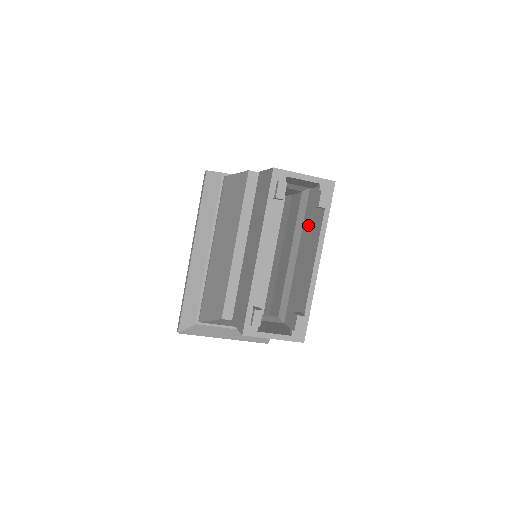
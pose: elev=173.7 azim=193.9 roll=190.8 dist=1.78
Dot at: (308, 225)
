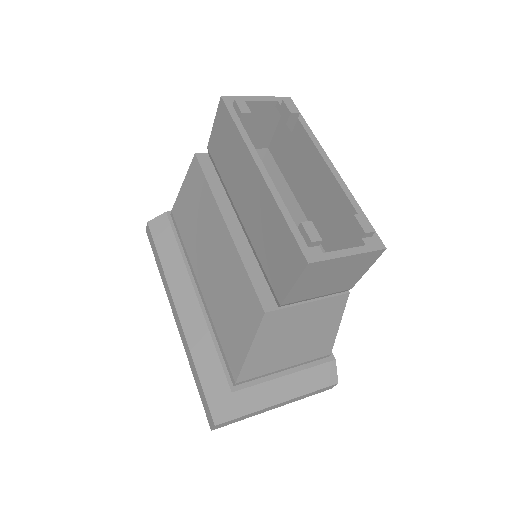
Dot at: (291, 166)
